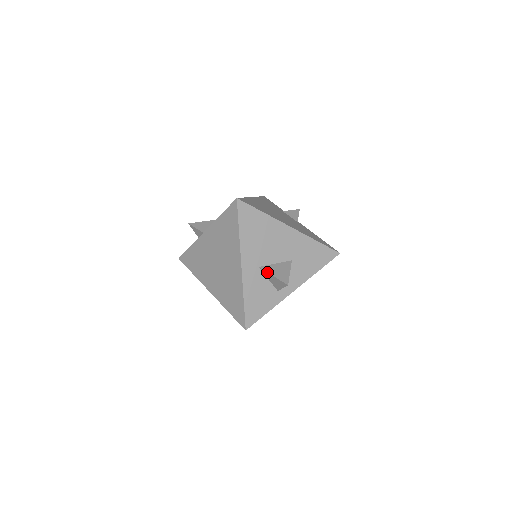
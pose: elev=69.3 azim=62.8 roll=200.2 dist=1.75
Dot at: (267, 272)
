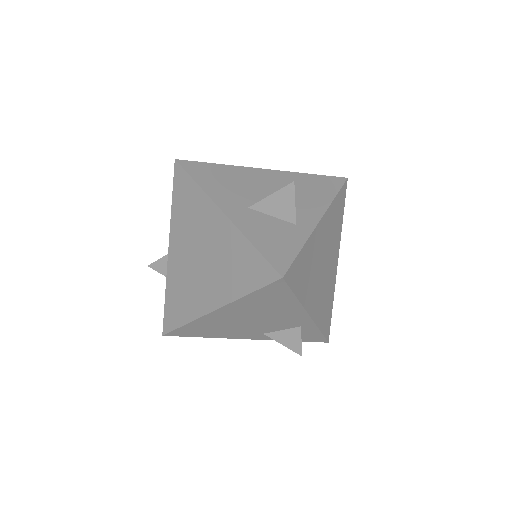
Dot at: (261, 200)
